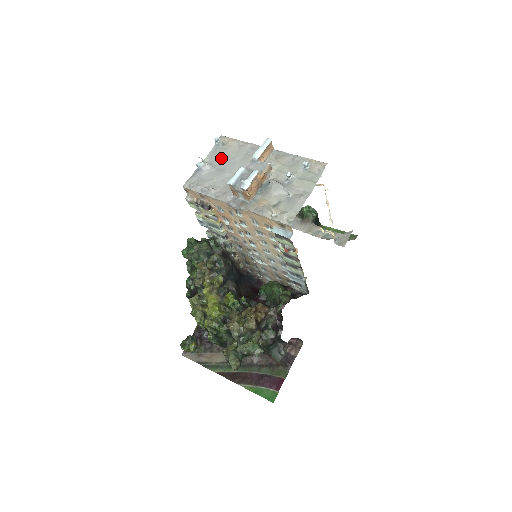
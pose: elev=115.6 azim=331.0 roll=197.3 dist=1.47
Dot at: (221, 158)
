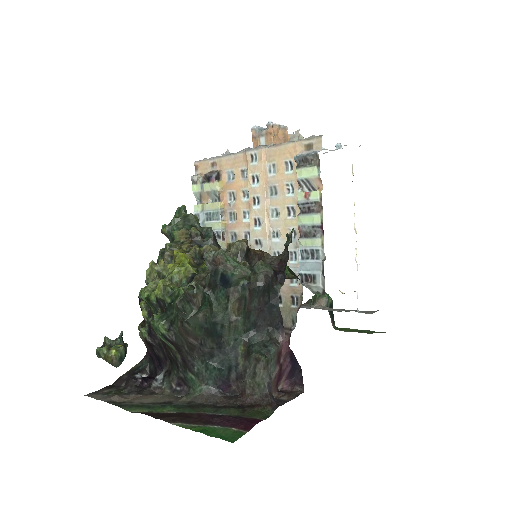
Dot at: occluded
